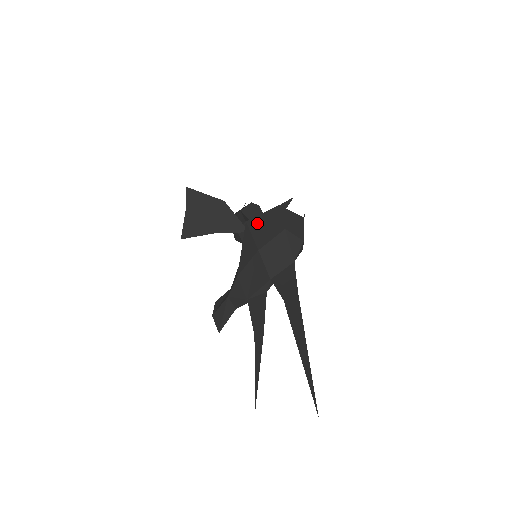
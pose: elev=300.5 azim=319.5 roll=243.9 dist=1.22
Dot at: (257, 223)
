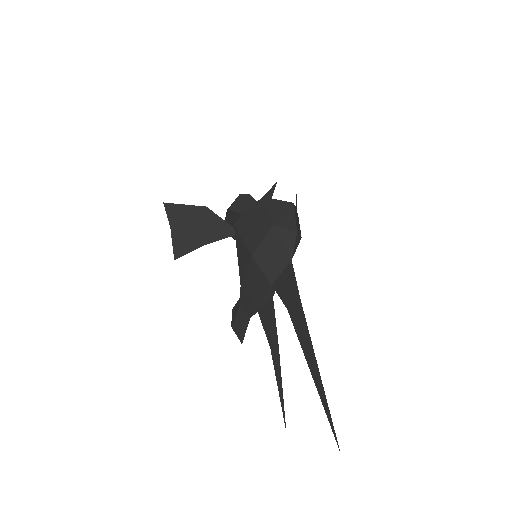
Dot at: (245, 223)
